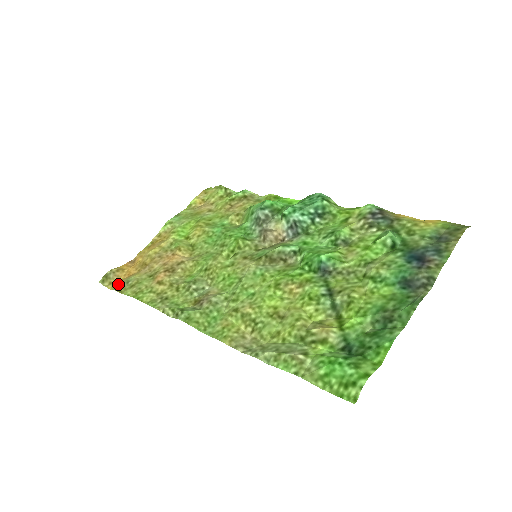
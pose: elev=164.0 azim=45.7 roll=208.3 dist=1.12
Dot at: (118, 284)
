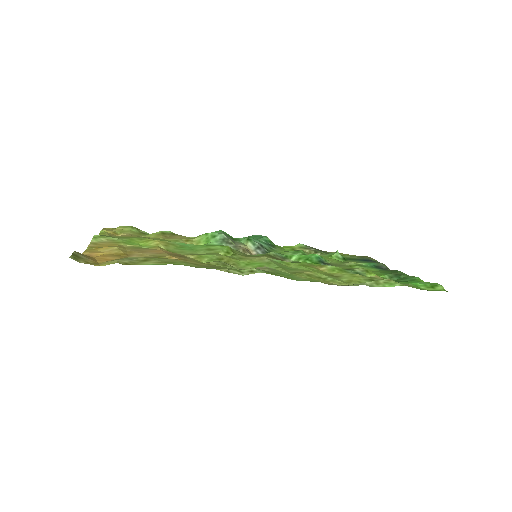
Dot at: occluded
